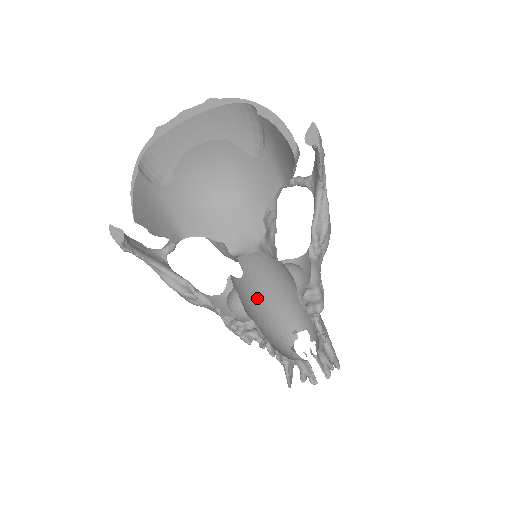
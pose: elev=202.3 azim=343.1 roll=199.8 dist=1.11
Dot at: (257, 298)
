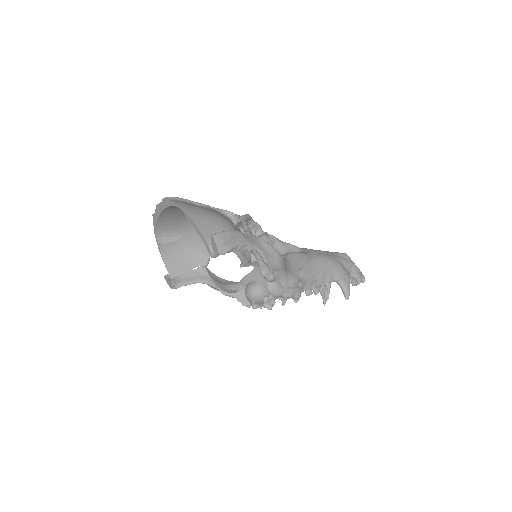
Dot at: occluded
